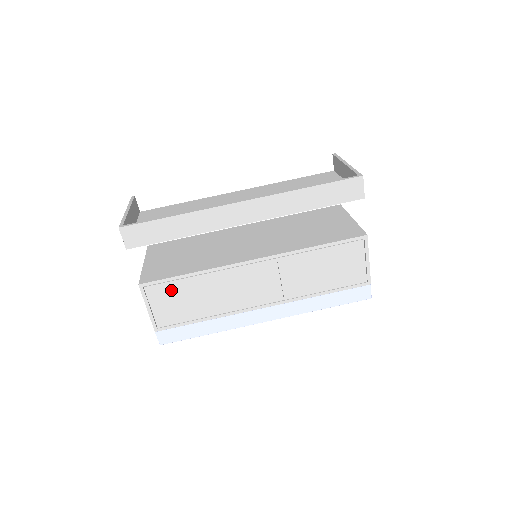
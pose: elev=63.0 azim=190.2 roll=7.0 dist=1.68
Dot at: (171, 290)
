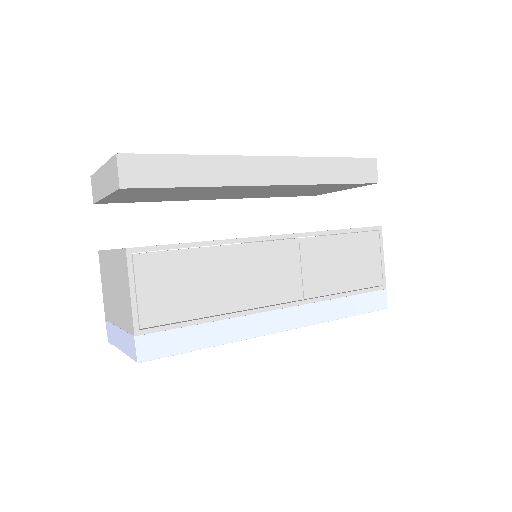
Dot at: (170, 265)
